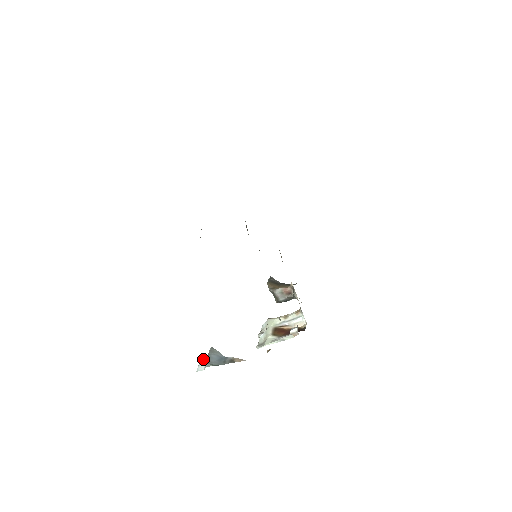
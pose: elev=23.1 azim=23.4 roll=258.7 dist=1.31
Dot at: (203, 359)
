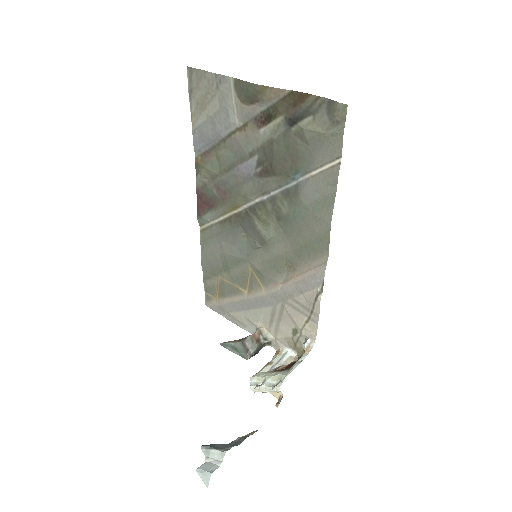
Dot at: (201, 465)
